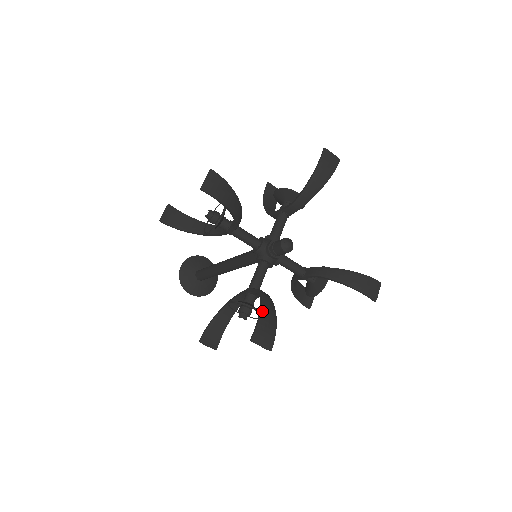
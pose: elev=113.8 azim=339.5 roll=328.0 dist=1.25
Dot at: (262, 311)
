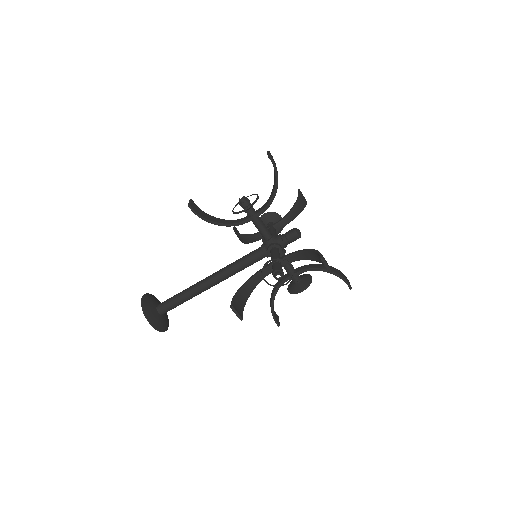
Dot at: (338, 274)
